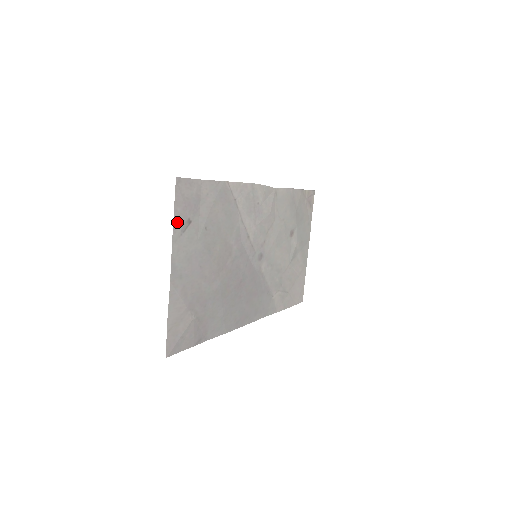
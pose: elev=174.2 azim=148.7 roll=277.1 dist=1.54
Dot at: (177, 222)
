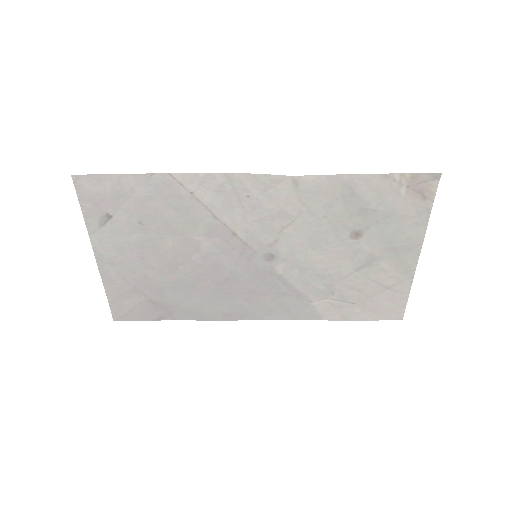
Dot at: (90, 216)
